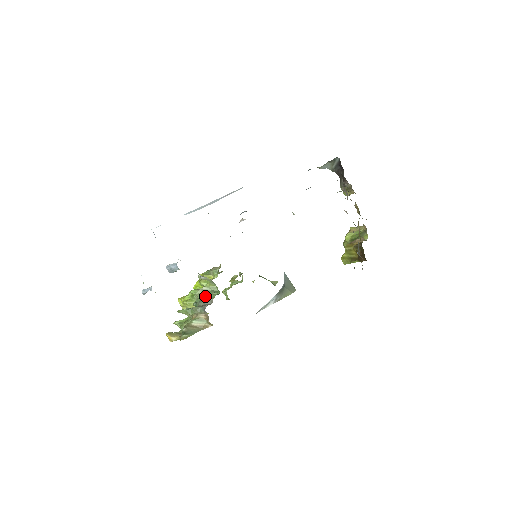
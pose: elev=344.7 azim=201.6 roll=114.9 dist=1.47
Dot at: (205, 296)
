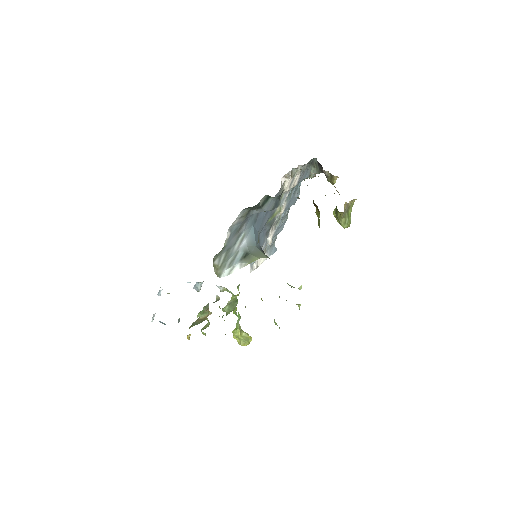
Dot at: (216, 298)
